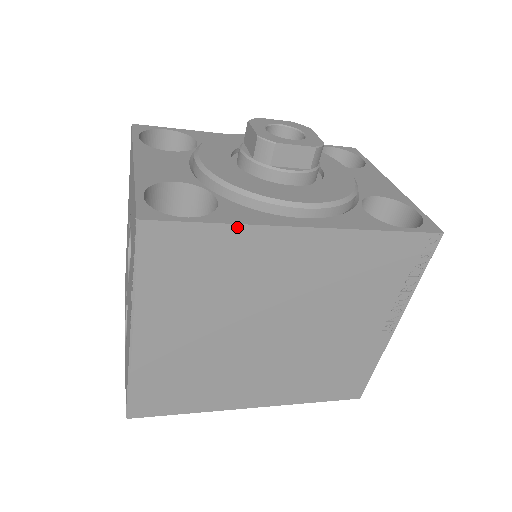
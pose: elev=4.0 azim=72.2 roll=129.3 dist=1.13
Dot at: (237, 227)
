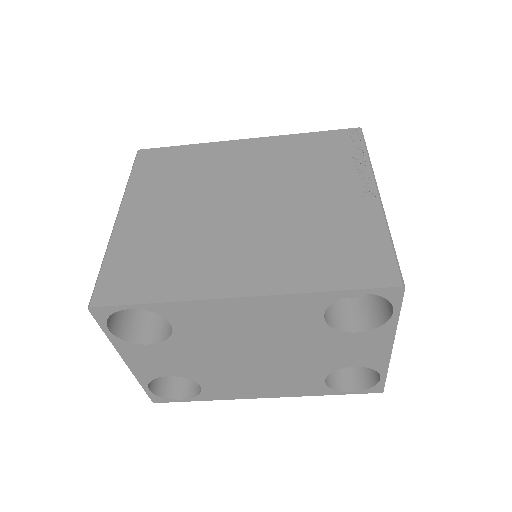
Dot at: (197, 145)
